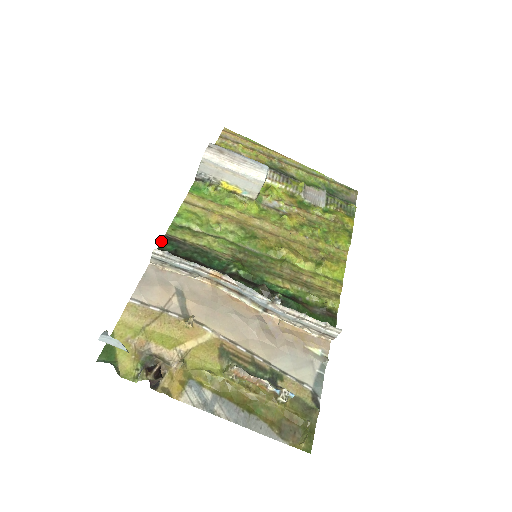
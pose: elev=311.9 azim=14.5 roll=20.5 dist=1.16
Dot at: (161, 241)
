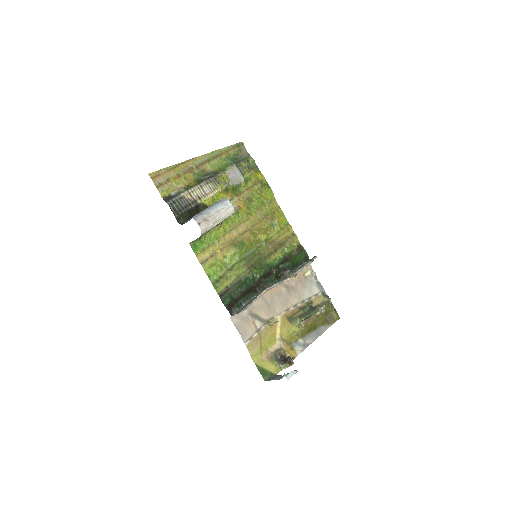
Dot at: occluded
